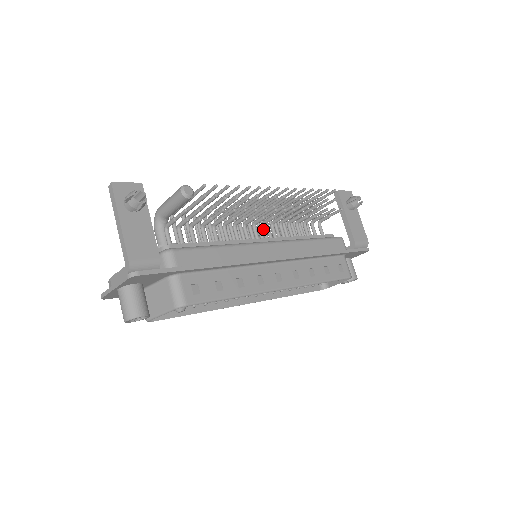
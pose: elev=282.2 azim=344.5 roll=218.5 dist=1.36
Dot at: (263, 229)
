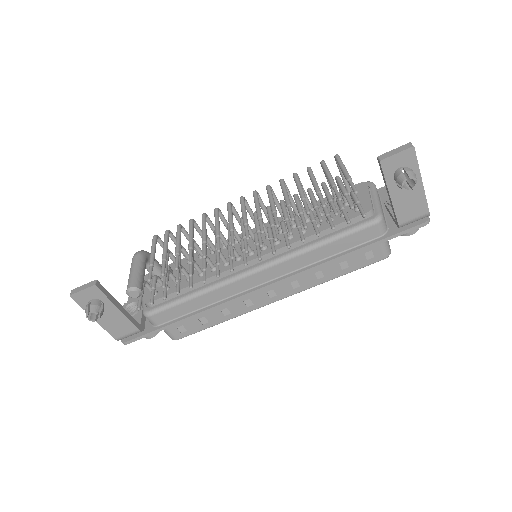
Dot at: occluded
